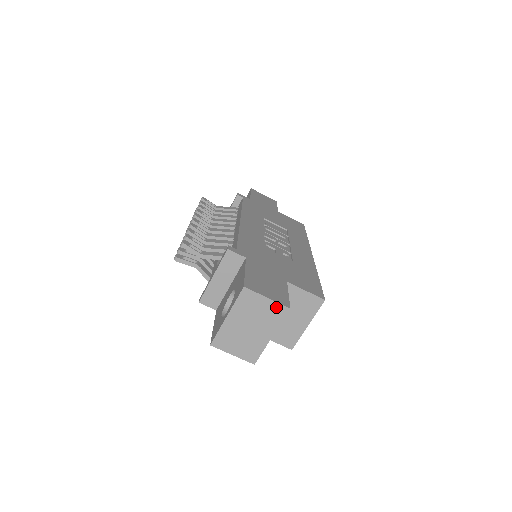
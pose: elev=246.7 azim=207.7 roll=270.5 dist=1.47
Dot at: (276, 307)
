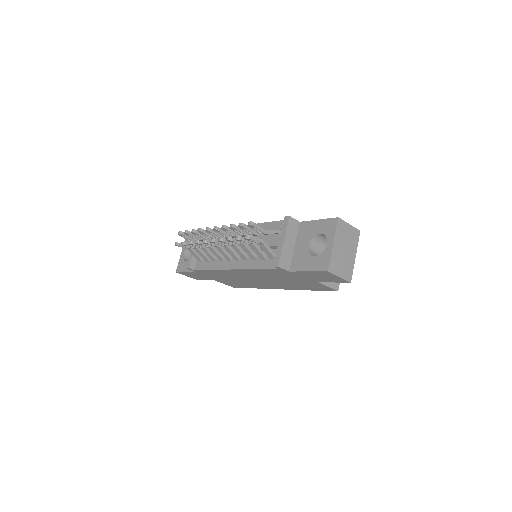
Dot at: (354, 231)
